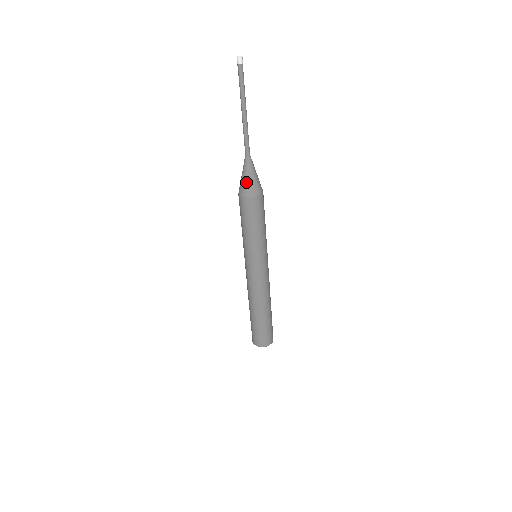
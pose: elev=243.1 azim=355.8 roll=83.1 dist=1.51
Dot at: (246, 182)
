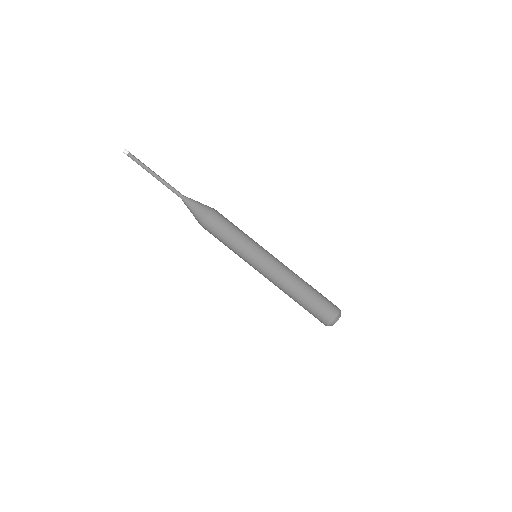
Dot at: (193, 215)
